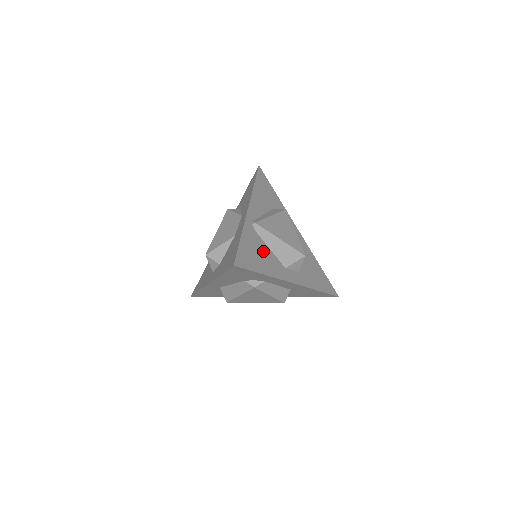
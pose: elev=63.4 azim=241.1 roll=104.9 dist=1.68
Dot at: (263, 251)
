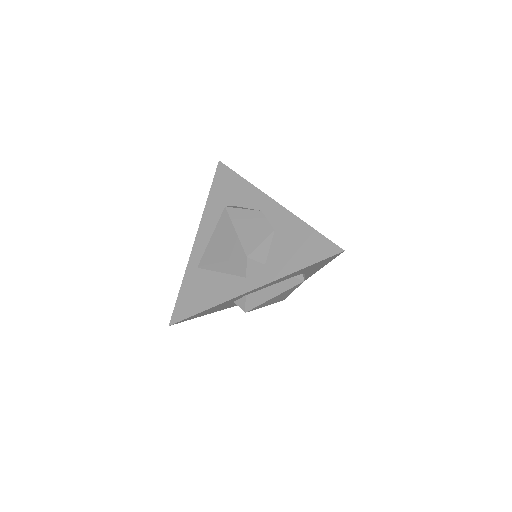
Dot at: occluded
